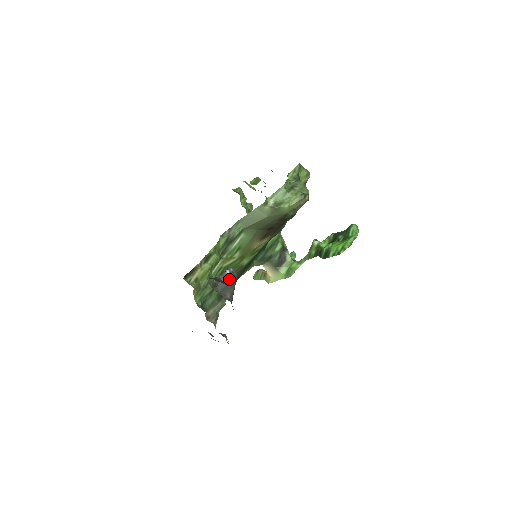
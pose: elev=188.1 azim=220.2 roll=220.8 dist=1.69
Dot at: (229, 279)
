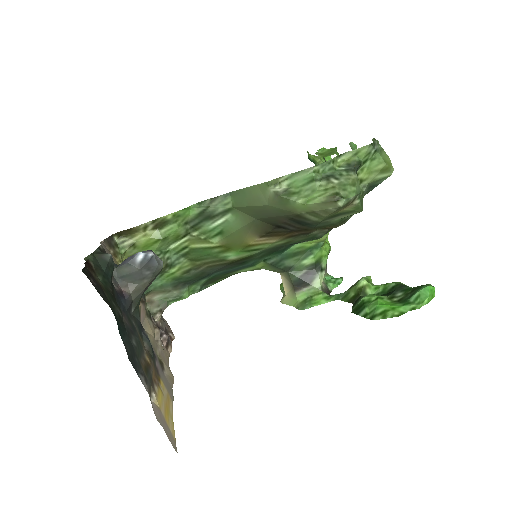
Dot at: (138, 266)
